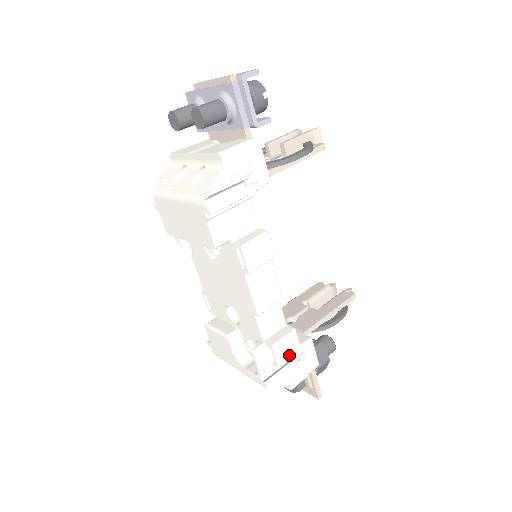
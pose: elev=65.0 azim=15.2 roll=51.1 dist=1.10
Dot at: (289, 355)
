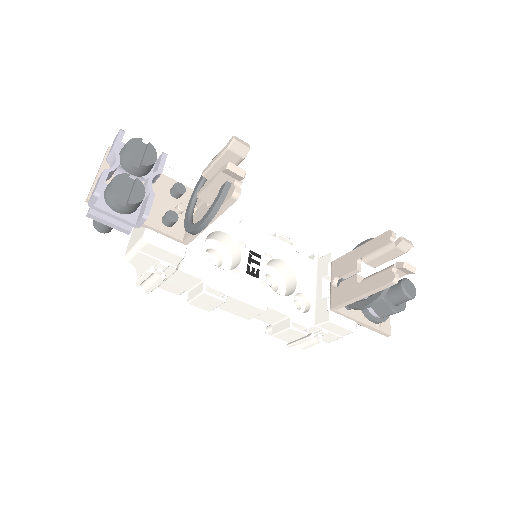
Dot at: (296, 338)
